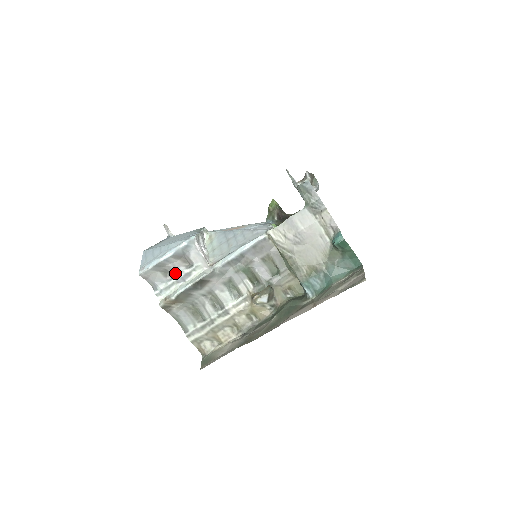
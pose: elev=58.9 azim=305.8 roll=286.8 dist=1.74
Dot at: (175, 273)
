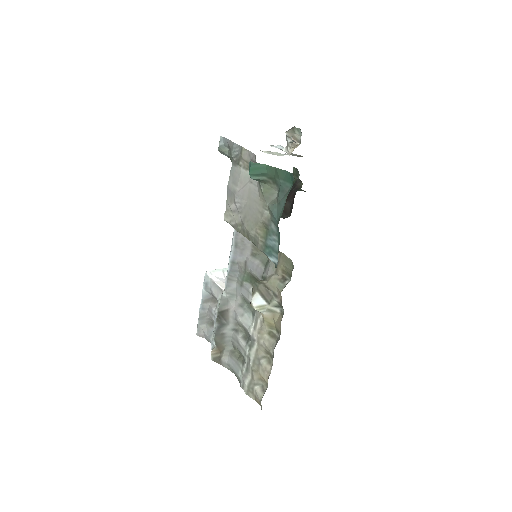
Dot at: (213, 318)
